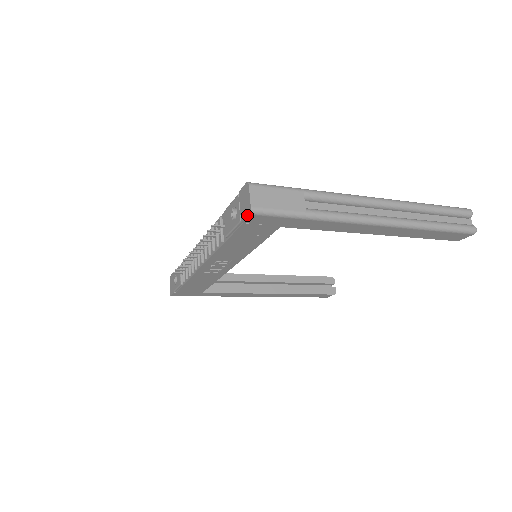
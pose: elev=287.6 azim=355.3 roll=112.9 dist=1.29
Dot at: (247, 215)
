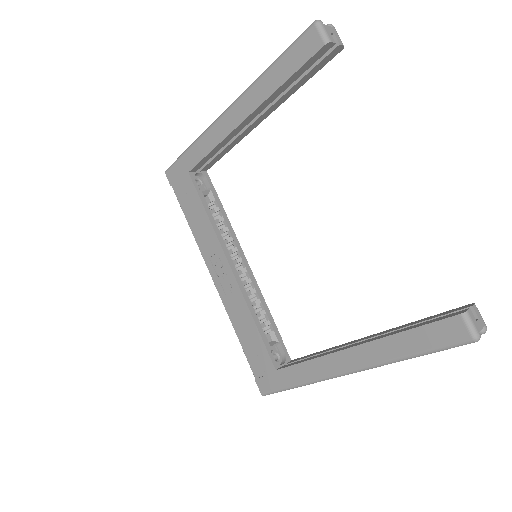
Dot at: (167, 176)
